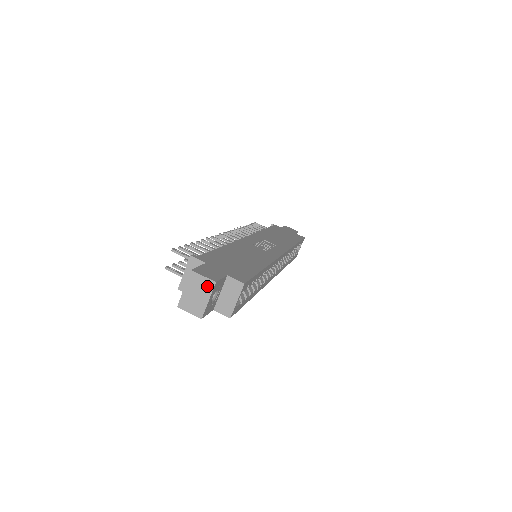
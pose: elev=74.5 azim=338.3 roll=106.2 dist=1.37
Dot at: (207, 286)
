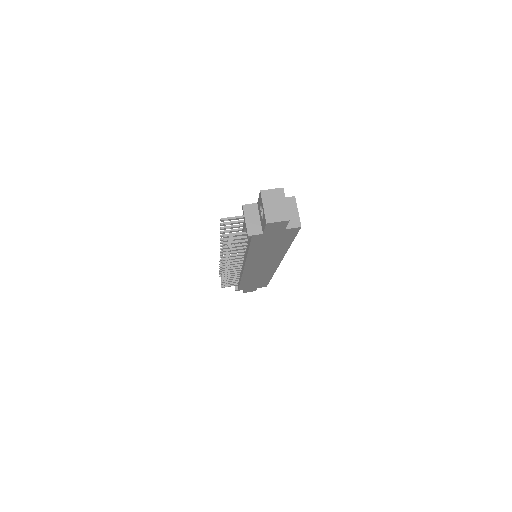
Dot at: (279, 194)
